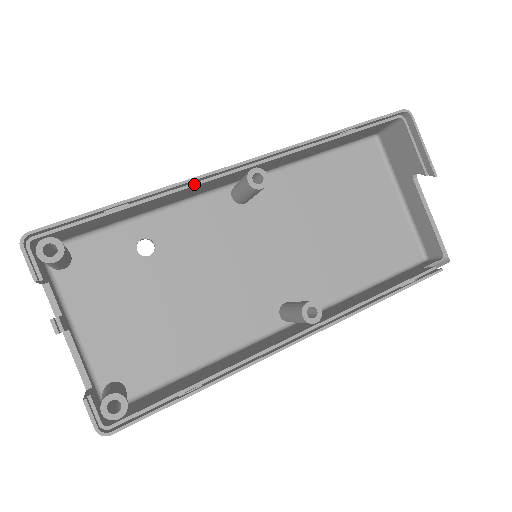
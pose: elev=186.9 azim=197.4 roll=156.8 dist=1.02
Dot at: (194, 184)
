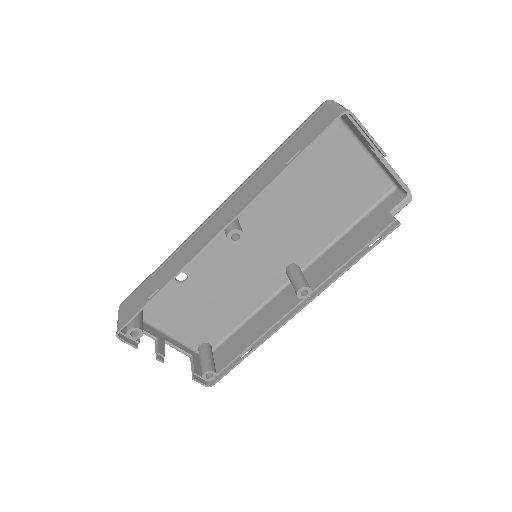
Dot at: occluded
